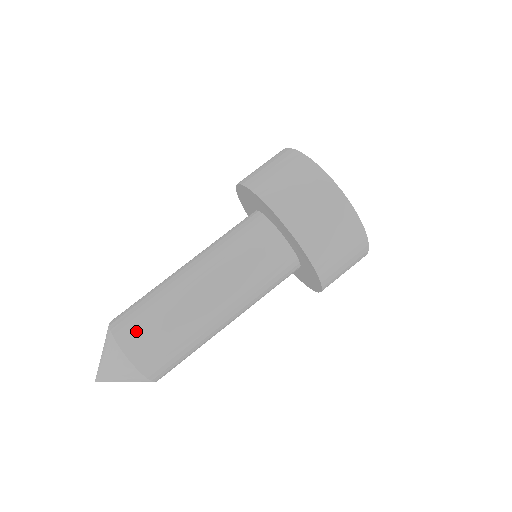
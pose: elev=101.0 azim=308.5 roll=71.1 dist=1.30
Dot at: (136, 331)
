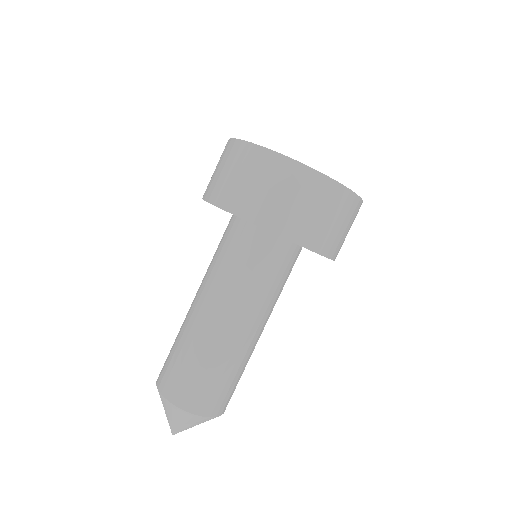
Dot at: (184, 386)
